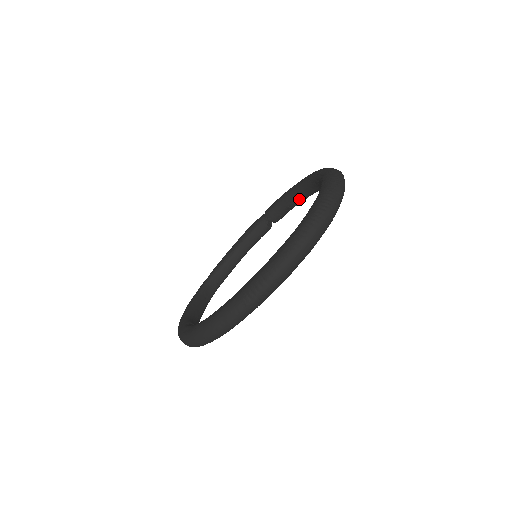
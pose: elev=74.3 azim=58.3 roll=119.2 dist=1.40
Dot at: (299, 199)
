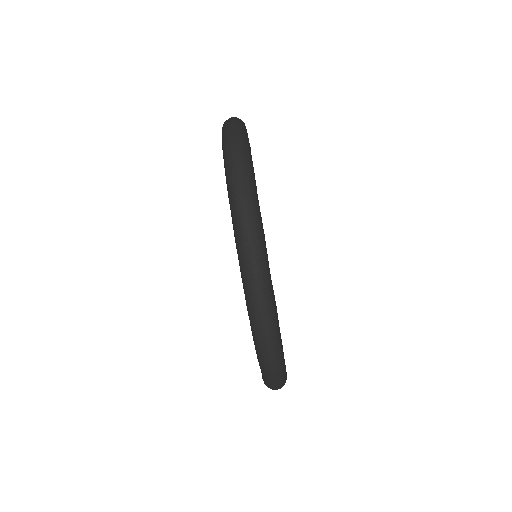
Dot at: occluded
